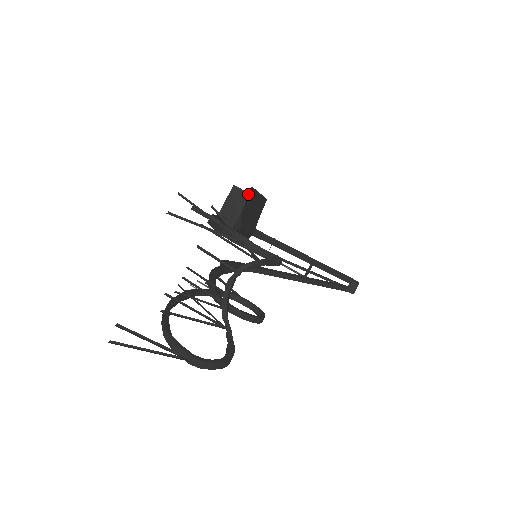
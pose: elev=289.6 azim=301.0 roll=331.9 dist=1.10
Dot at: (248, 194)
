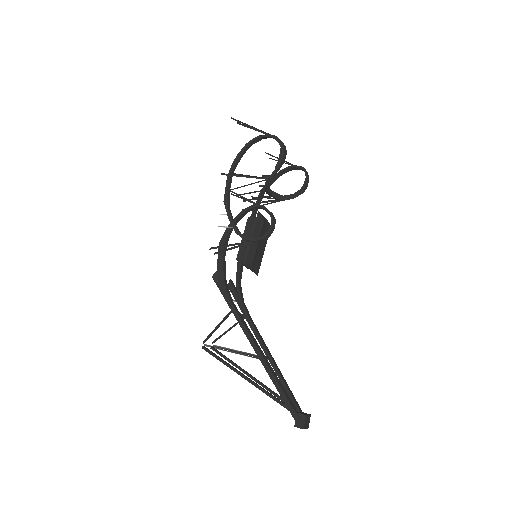
Dot at: occluded
